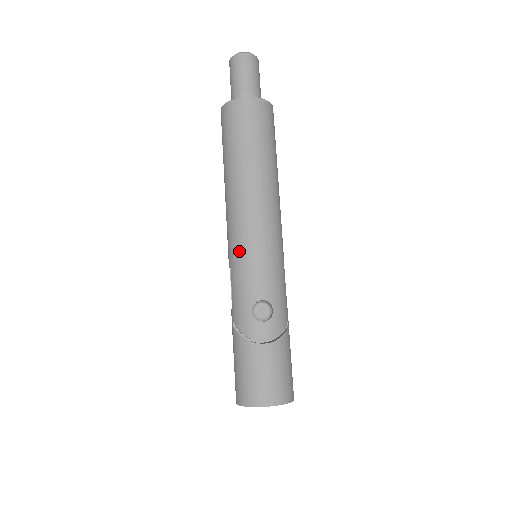
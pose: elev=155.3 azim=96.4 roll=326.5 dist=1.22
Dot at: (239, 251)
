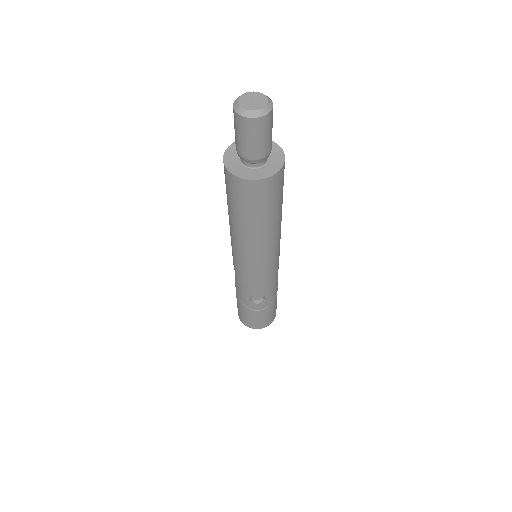
Dot at: (241, 271)
